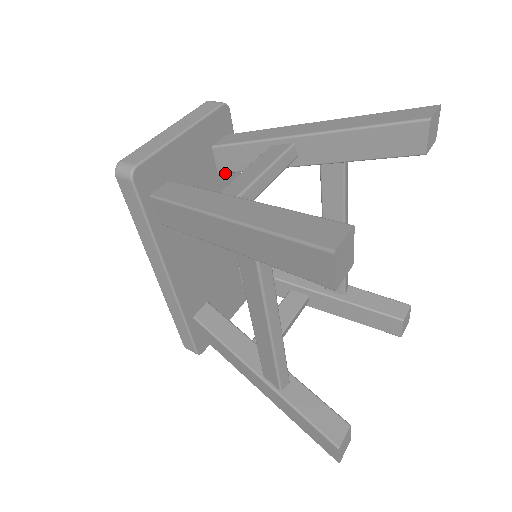
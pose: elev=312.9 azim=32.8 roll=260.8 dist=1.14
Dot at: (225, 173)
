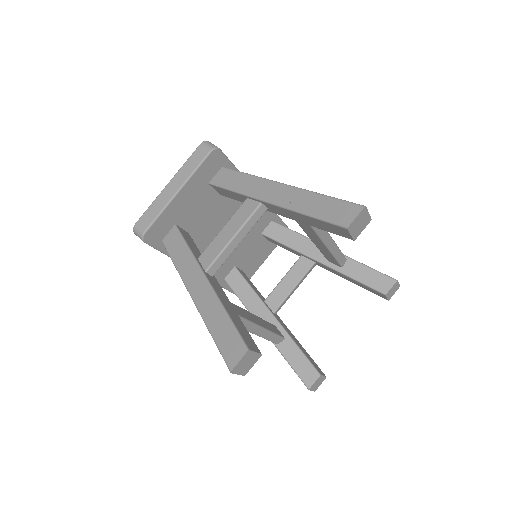
Dot at: occluded
